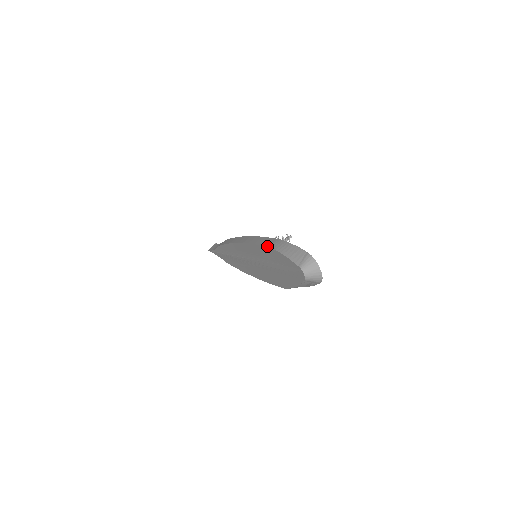
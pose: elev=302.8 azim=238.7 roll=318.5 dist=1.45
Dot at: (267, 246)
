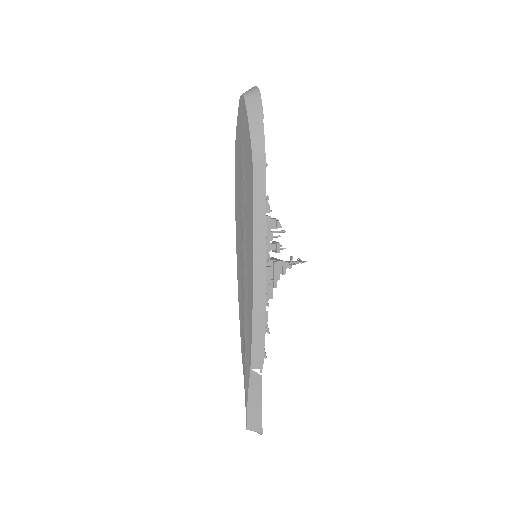
Dot at: occluded
